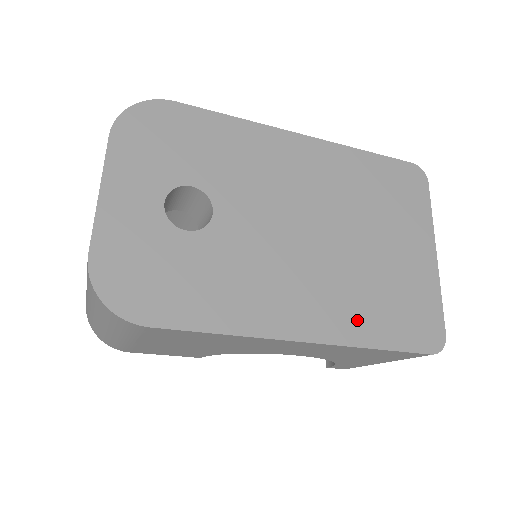
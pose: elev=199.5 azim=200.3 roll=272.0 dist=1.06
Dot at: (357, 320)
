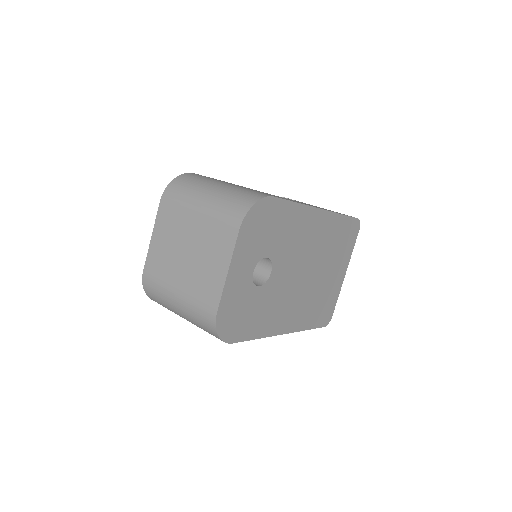
Dot at: (306, 318)
